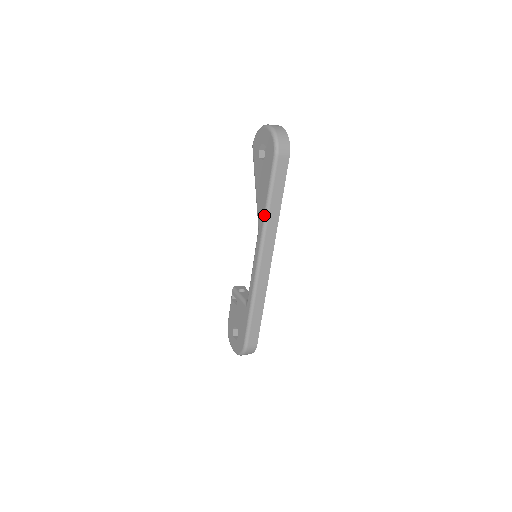
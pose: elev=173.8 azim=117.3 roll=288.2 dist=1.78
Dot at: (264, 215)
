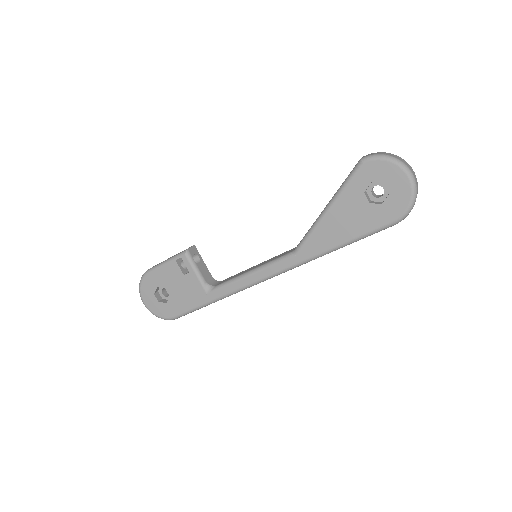
Dot at: (319, 254)
